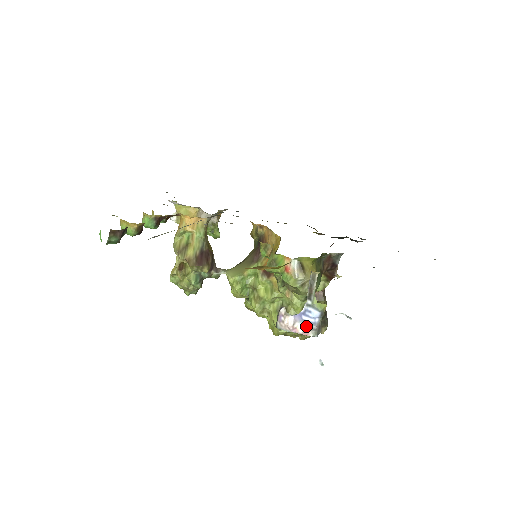
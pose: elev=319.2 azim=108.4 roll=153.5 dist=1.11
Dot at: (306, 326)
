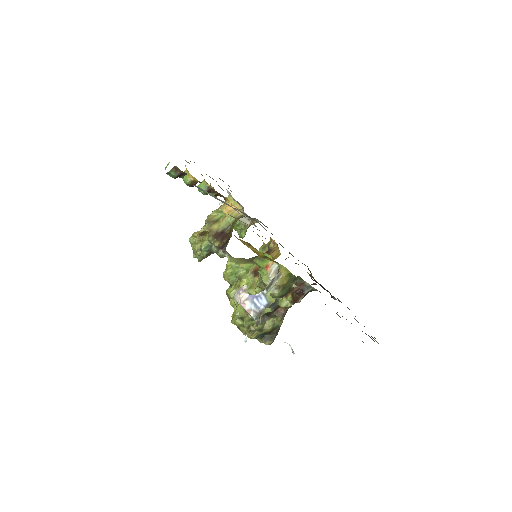
Dot at: (252, 306)
